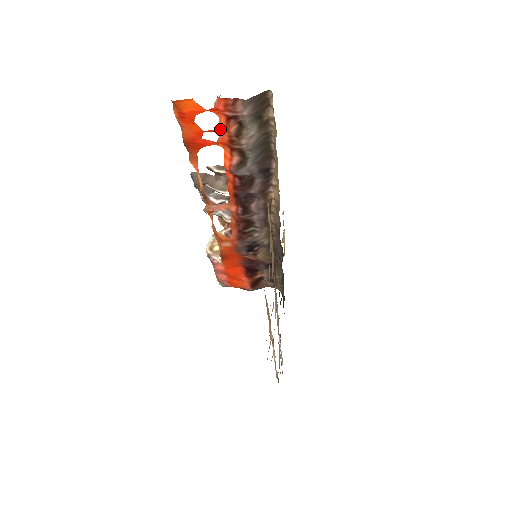
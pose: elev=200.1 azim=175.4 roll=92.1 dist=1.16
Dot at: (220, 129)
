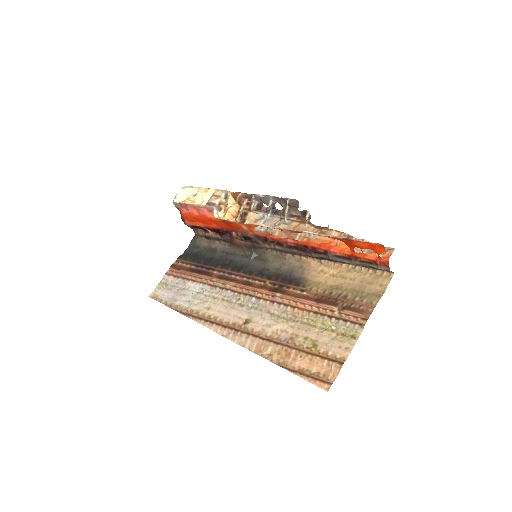
Dot at: (364, 254)
